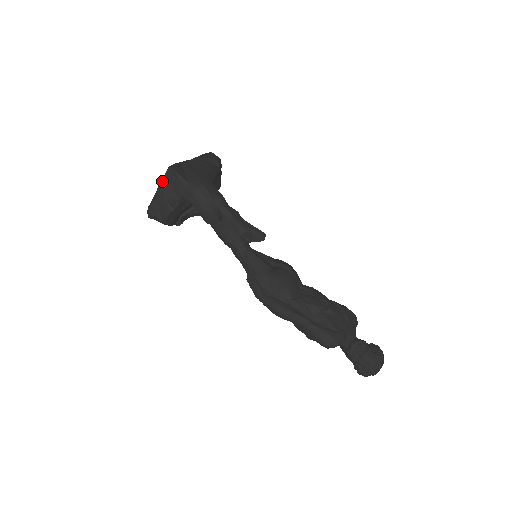
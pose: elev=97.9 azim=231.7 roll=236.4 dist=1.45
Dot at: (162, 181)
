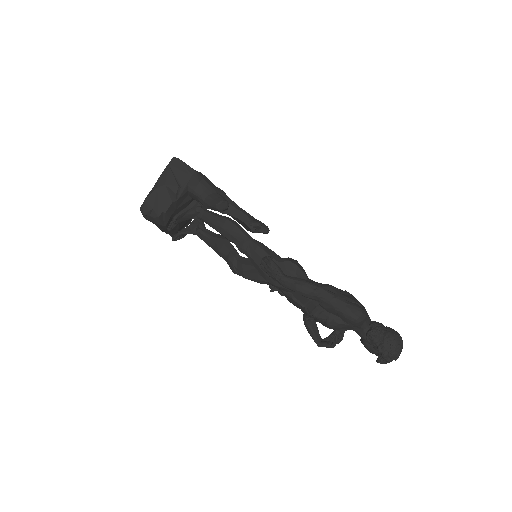
Dot at: (164, 171)
